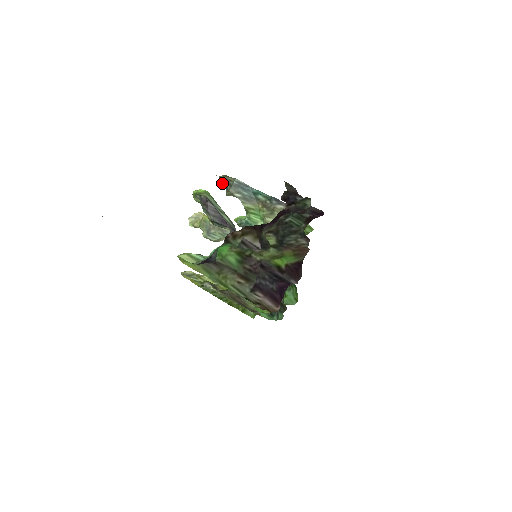
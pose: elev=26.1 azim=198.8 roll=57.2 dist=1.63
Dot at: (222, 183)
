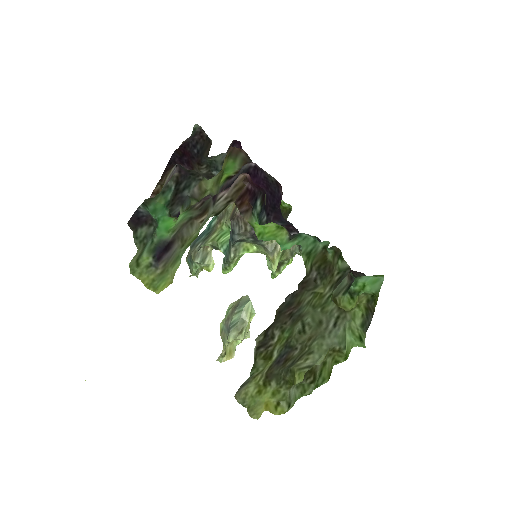
Dot at: (191, 268)
